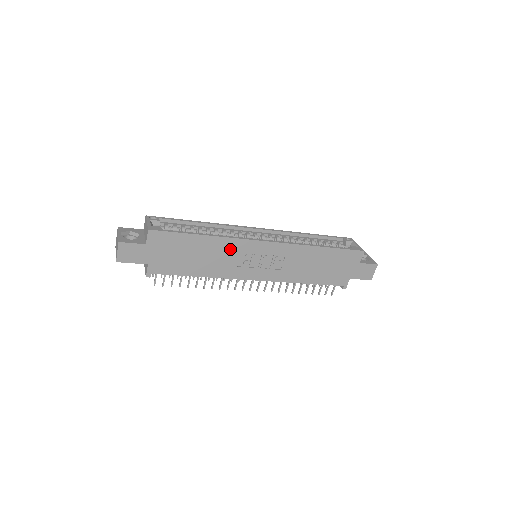
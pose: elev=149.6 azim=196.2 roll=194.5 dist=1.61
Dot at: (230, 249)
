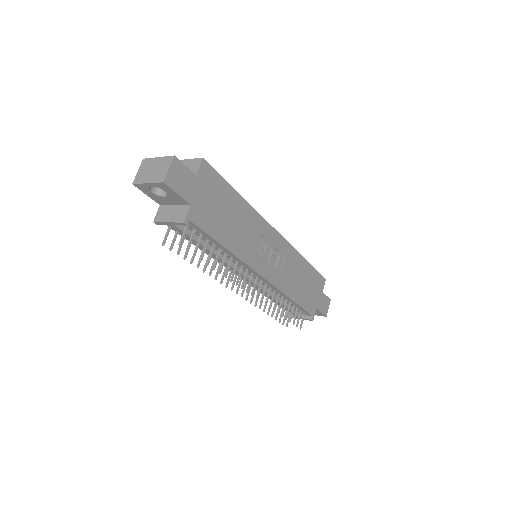
Dot at: (254, 226)
